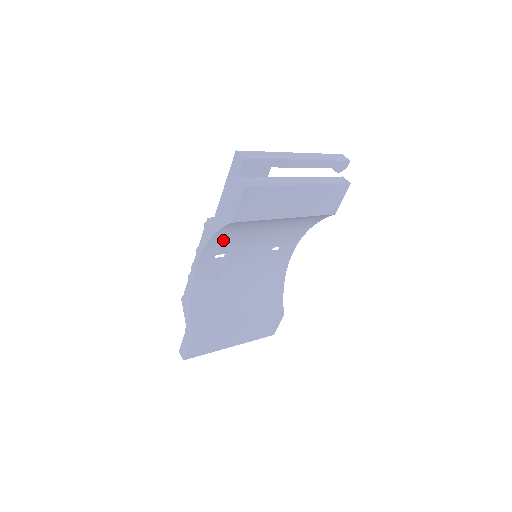
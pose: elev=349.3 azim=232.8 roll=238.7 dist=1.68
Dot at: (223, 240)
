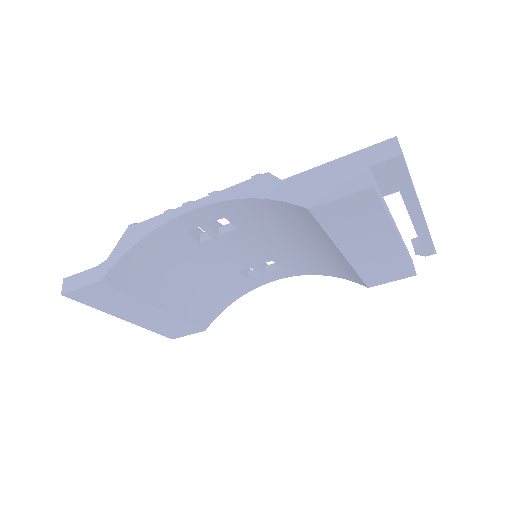
Dot at: (255, 211)
